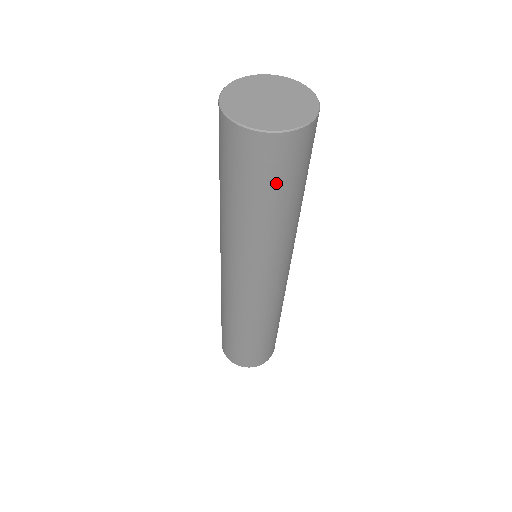
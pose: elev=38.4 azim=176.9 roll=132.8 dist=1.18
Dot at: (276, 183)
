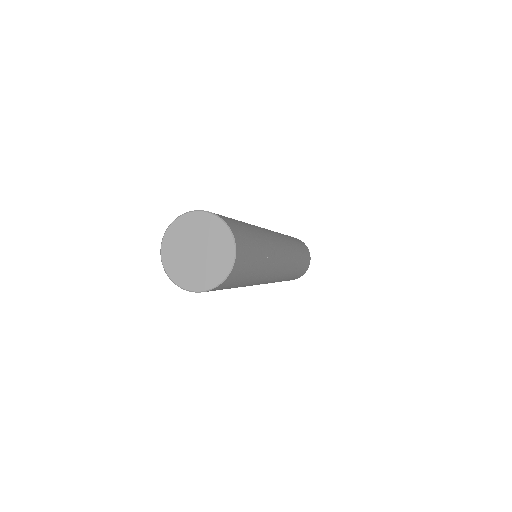
Dot at: occluded
